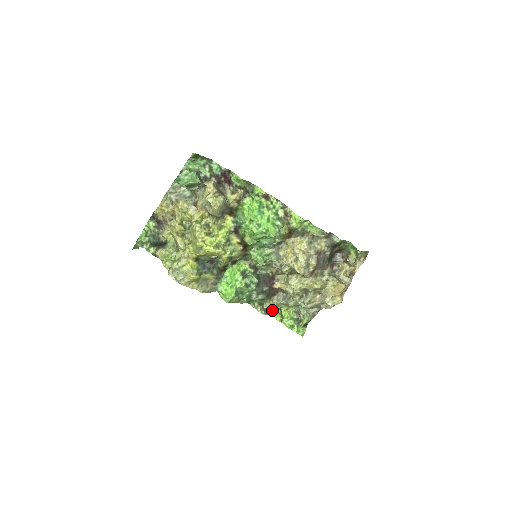
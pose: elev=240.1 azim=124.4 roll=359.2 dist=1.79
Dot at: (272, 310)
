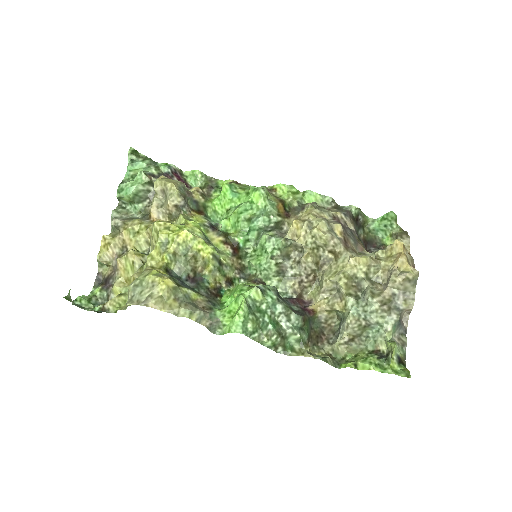
Dot at: (330, 358)
